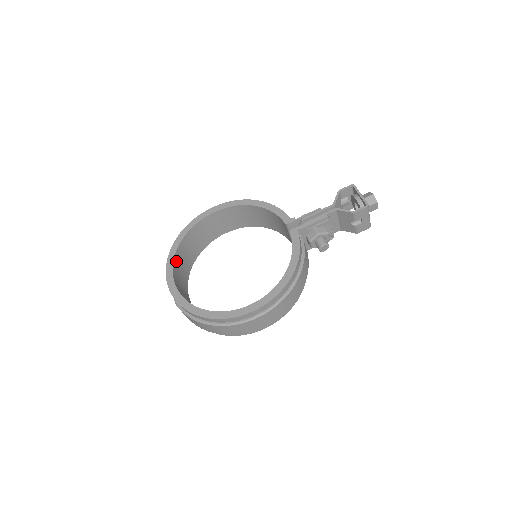
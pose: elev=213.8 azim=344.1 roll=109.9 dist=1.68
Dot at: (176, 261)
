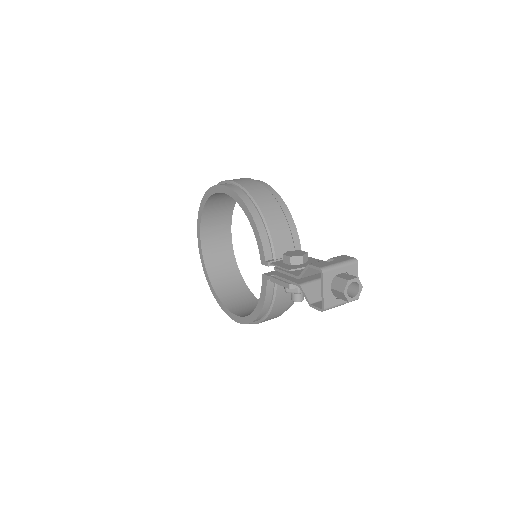
Dot at: (205, 220)
